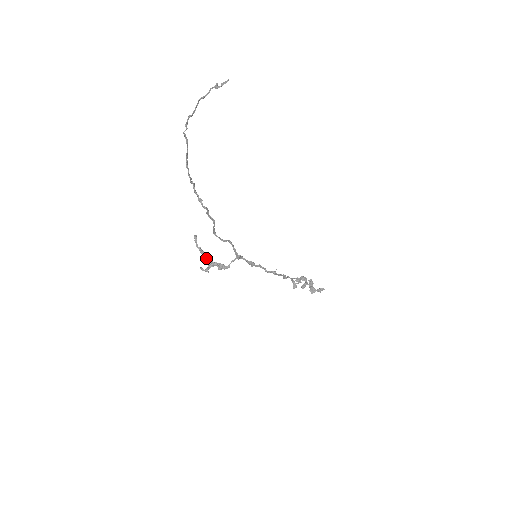
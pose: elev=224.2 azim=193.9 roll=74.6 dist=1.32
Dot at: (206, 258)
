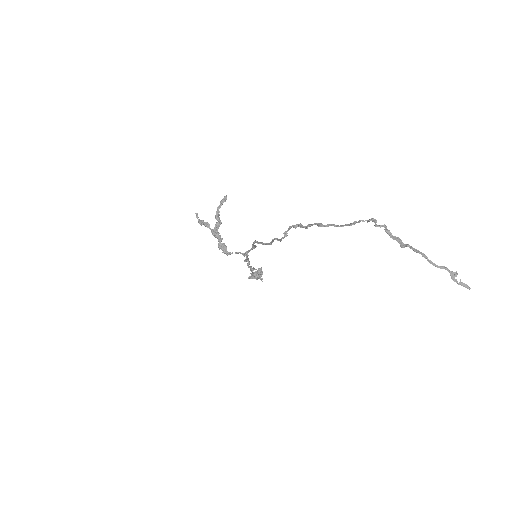
Dot at: (216, 225)
